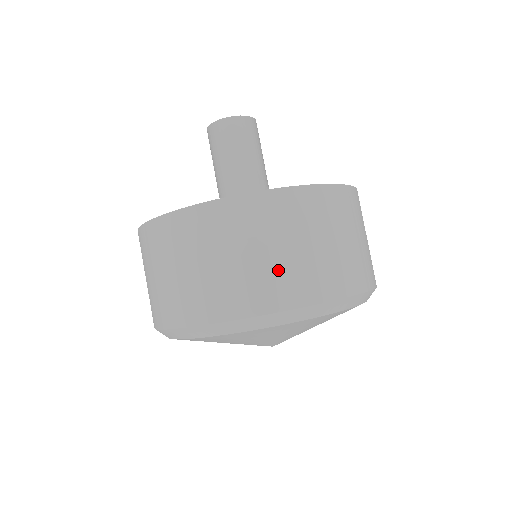
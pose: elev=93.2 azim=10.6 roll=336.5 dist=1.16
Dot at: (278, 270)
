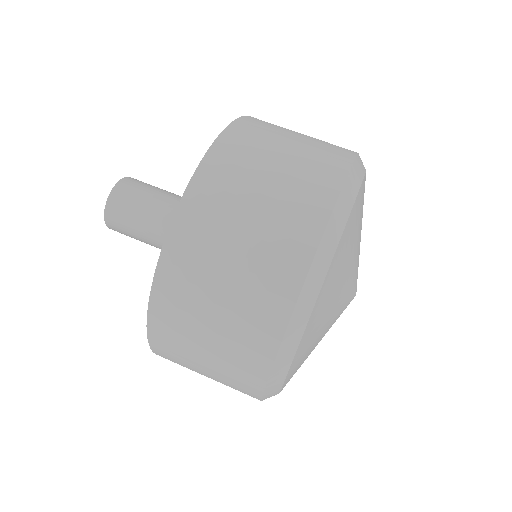
Dot at: (309, 151)
